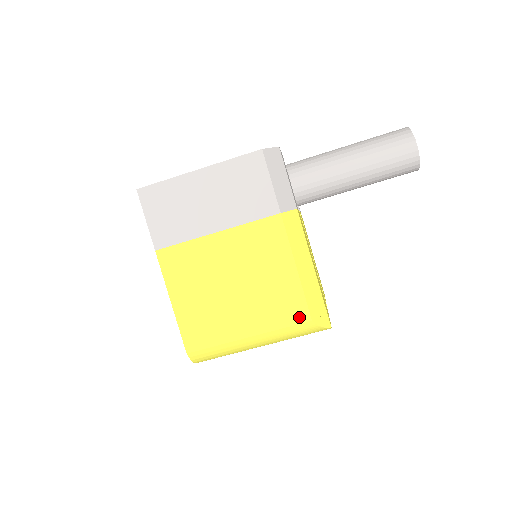
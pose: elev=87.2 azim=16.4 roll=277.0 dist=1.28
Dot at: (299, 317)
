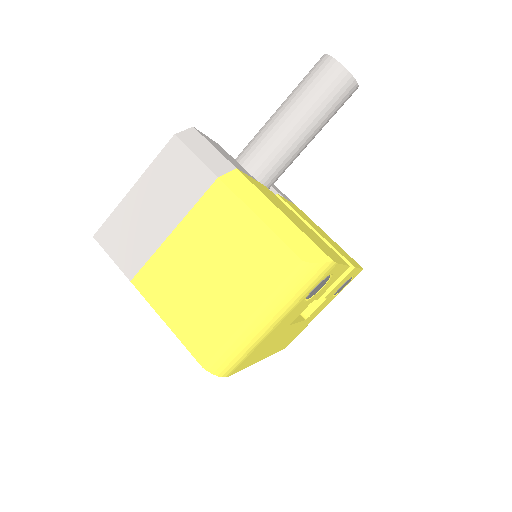
Dot at: (288, 265)
